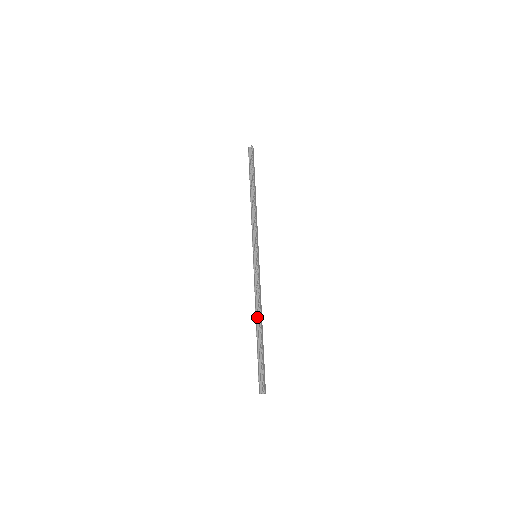
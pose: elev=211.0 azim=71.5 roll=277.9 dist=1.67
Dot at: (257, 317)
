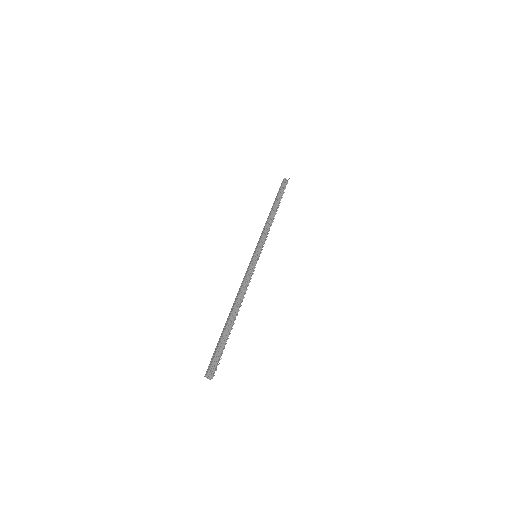
Dot at: (236, 304)
